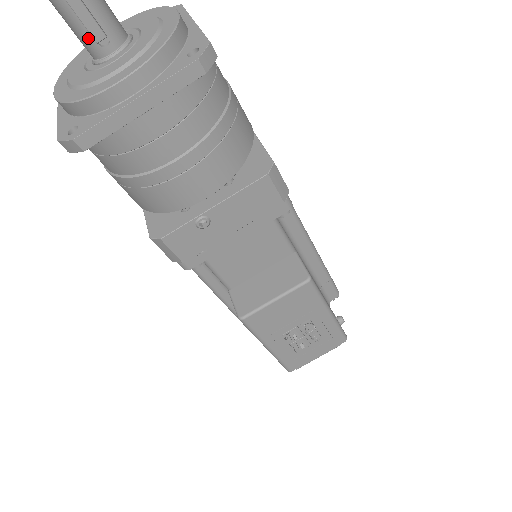
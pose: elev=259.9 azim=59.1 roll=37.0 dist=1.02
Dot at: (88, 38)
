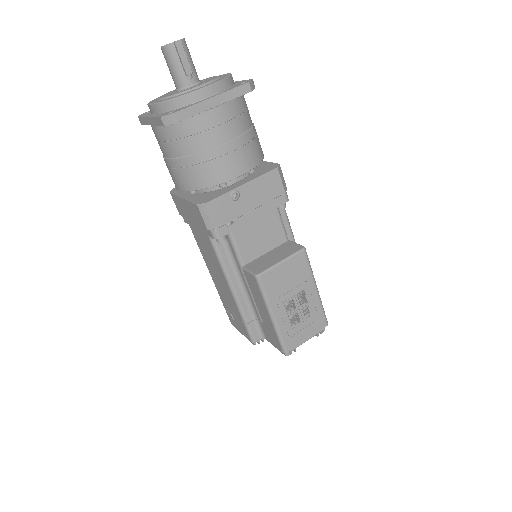
Dot at: (181, 73)
